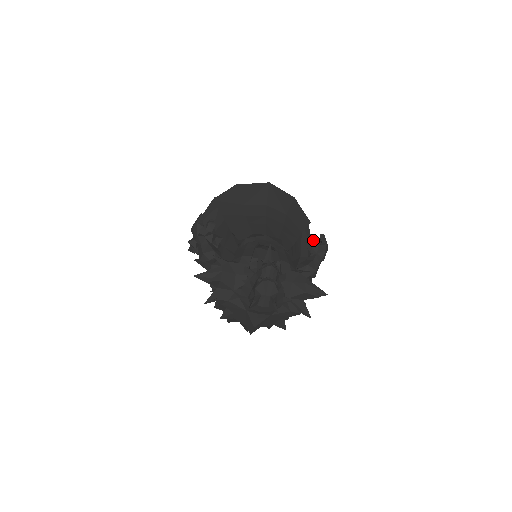
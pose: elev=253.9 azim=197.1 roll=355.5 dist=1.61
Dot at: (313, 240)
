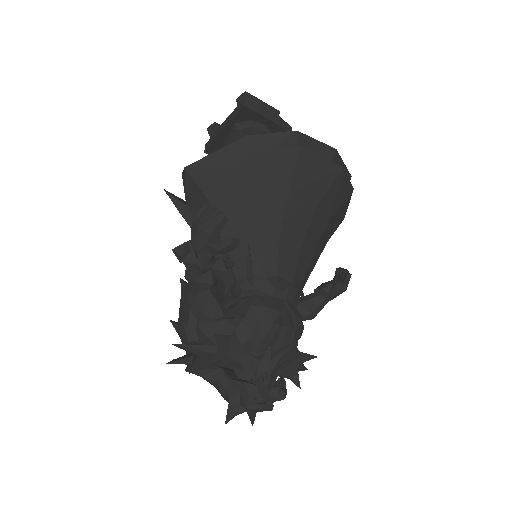
Dot at: (336, 289)
